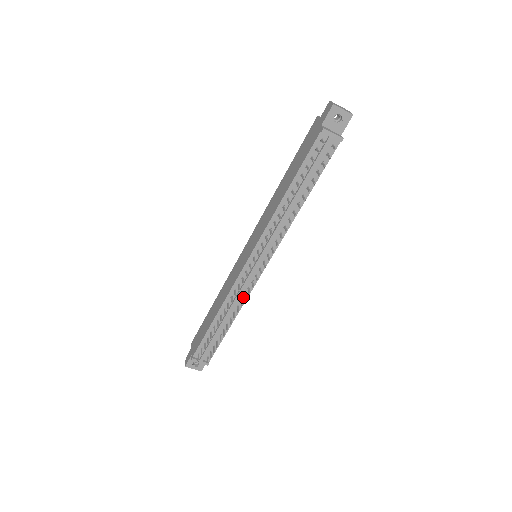
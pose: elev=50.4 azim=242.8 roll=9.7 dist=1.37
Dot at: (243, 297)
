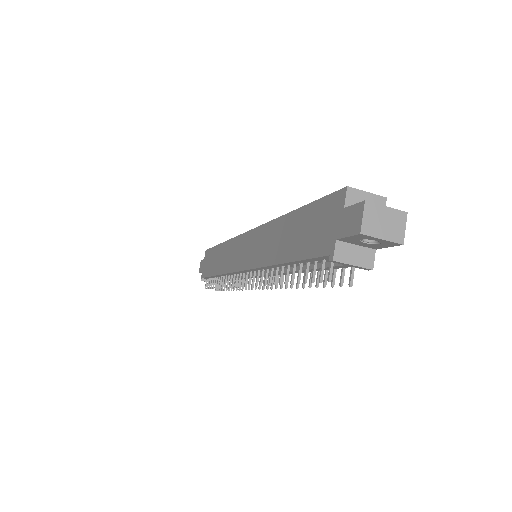
Dot at: occluded
